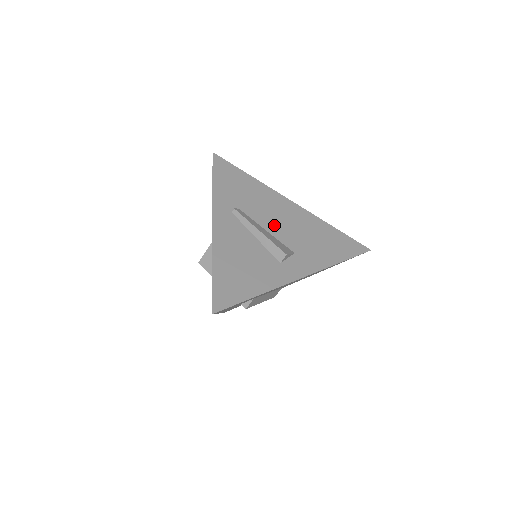
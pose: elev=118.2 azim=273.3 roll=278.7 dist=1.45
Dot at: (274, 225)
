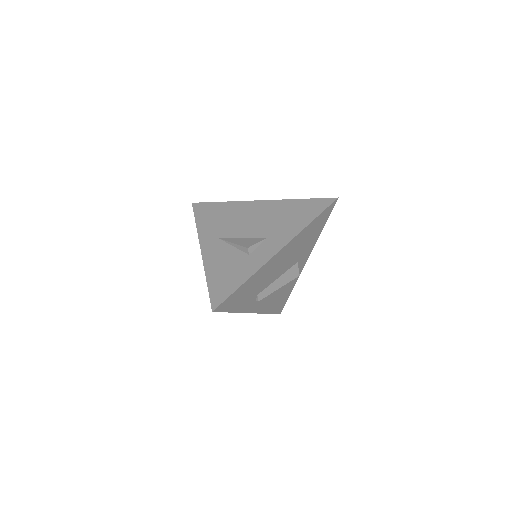
Dot at: (280, 271)
